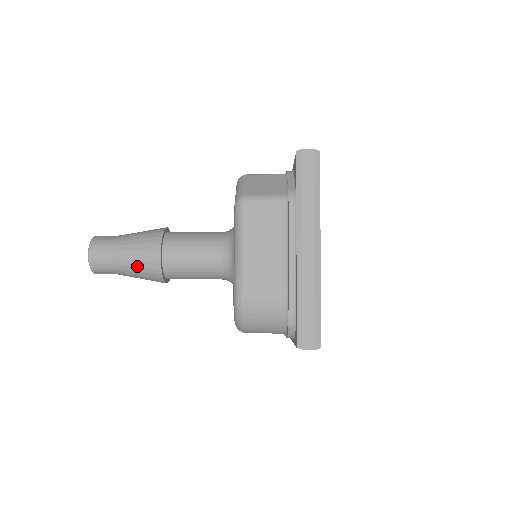
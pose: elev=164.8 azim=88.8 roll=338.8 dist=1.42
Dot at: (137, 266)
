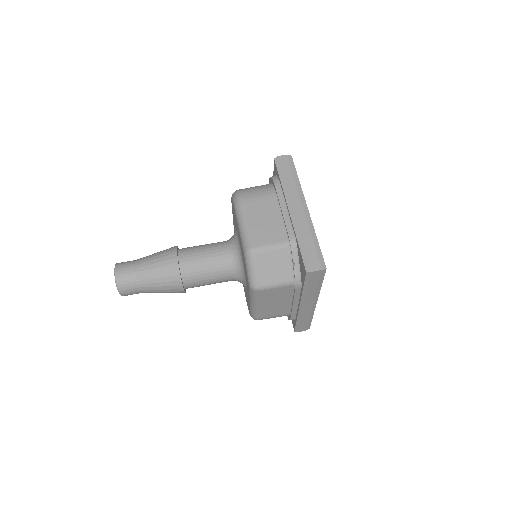
Dot at: occluded
